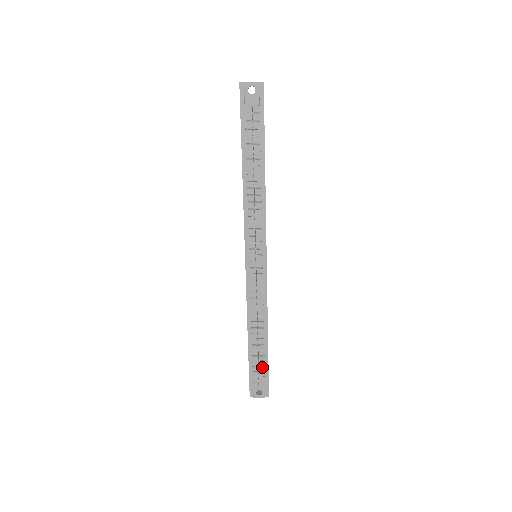
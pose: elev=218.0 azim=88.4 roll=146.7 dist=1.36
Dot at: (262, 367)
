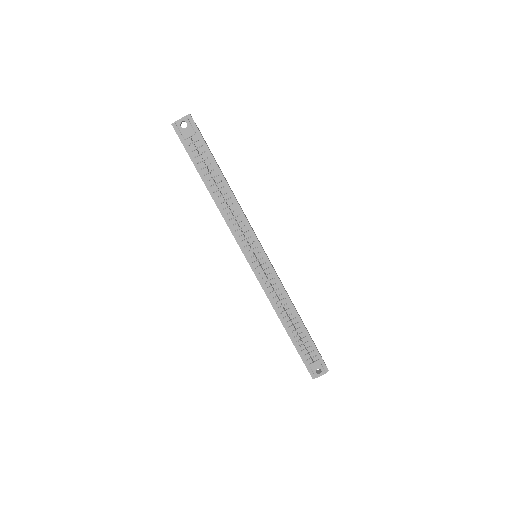
Dot at: (309, 348)
